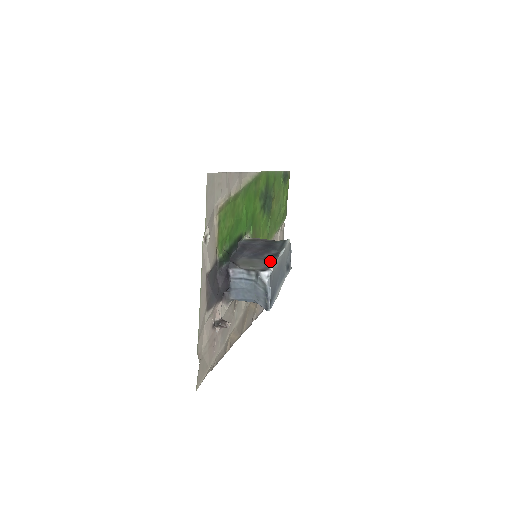
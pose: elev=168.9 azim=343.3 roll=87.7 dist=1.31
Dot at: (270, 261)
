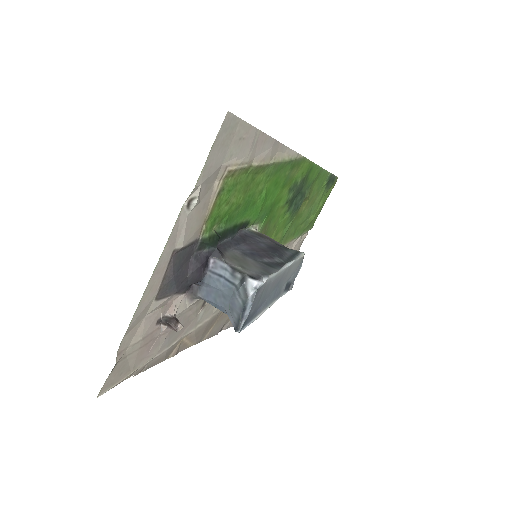
Dot at: (267, 269)
